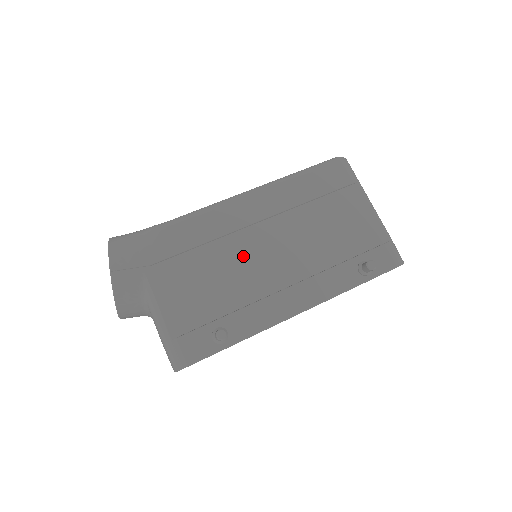
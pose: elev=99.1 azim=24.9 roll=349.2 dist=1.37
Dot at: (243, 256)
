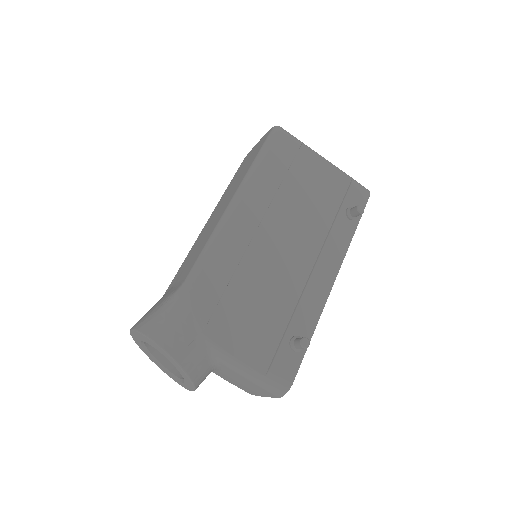
Dot at: (266, 266)
